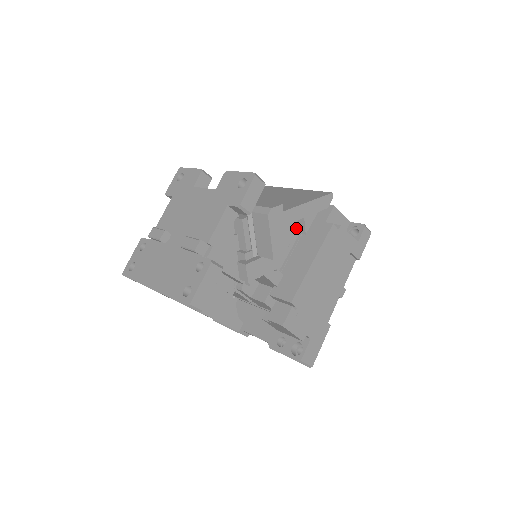
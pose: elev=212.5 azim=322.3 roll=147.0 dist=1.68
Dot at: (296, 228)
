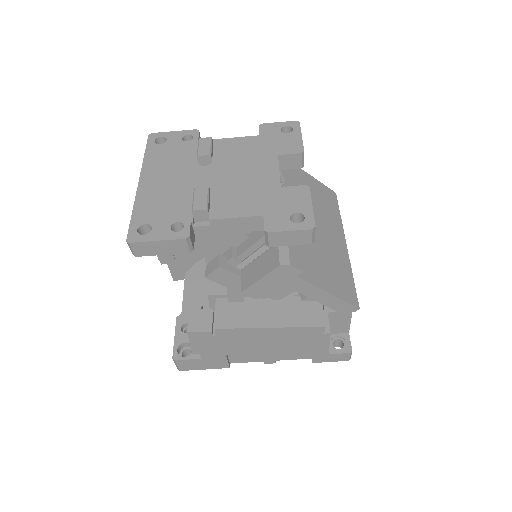
Dot at: occluded
